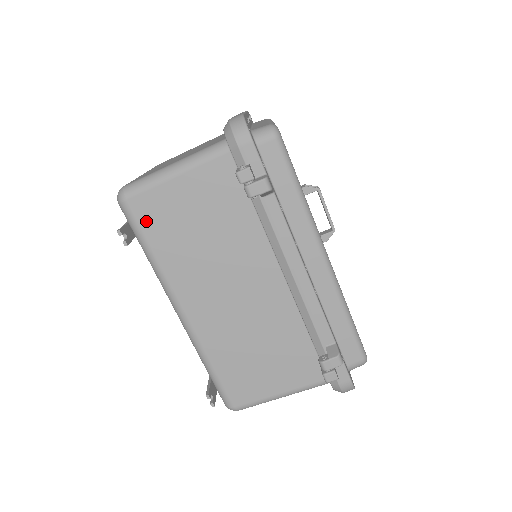
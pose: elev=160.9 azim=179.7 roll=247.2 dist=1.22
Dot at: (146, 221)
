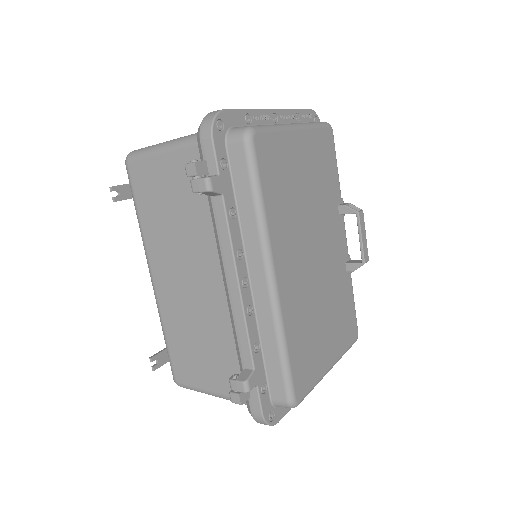
Dot at: (138, 186)
